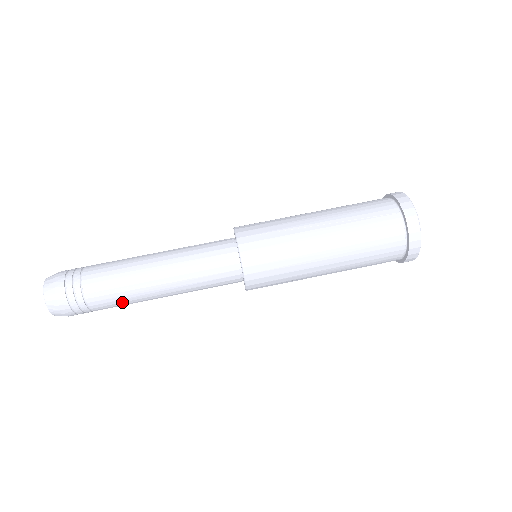
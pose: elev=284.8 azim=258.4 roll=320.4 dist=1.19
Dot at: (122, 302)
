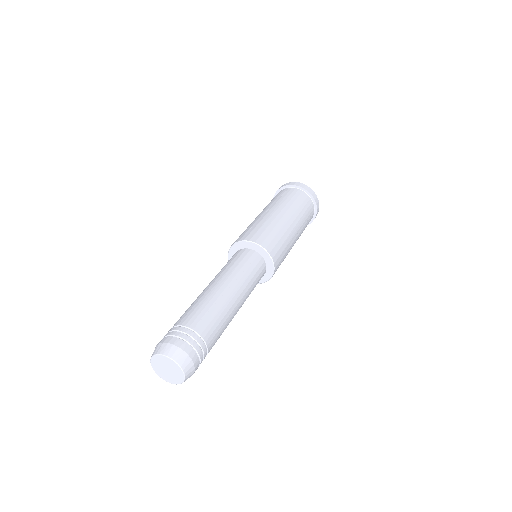
Dot at: (220, 322)
